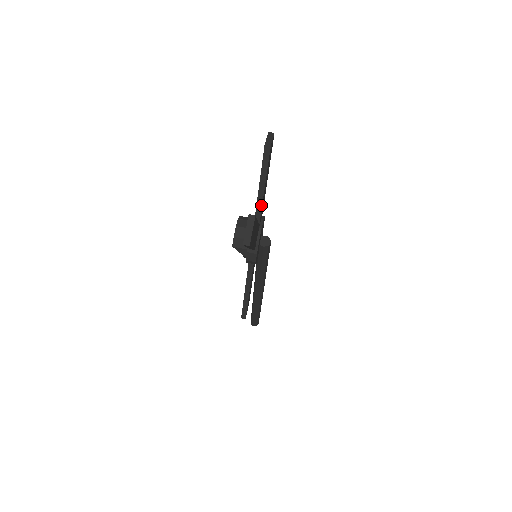
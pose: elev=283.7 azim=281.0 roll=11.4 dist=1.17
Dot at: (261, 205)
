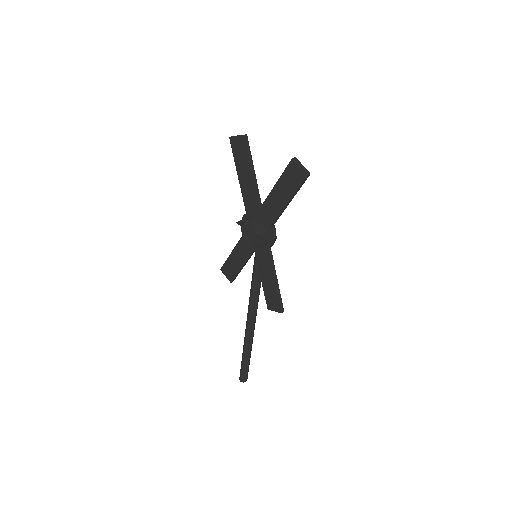
Dot at: (258, 189)
